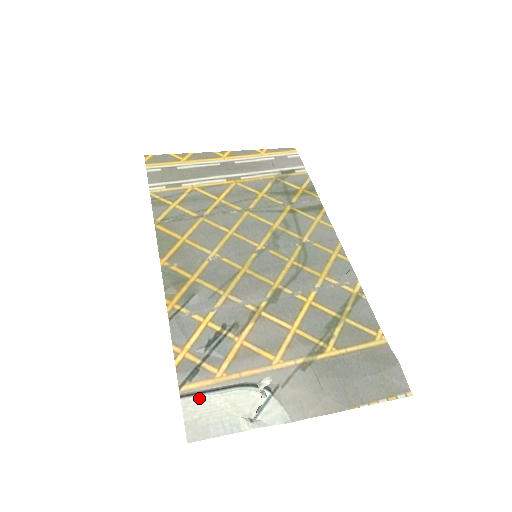
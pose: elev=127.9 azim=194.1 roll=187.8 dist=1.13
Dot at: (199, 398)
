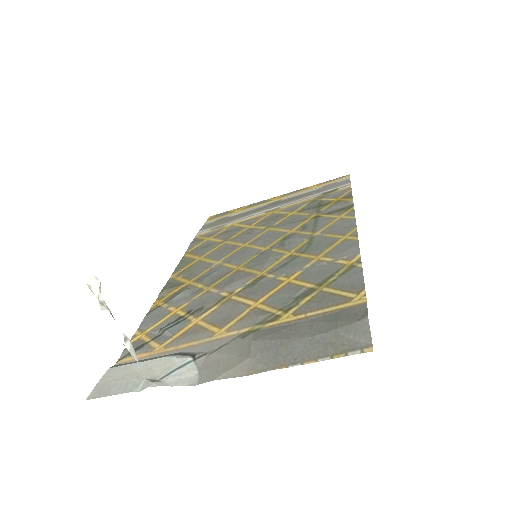
Dot at: (124, 366)
